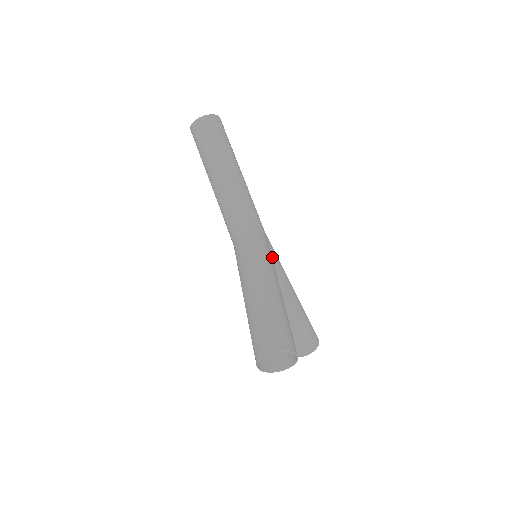
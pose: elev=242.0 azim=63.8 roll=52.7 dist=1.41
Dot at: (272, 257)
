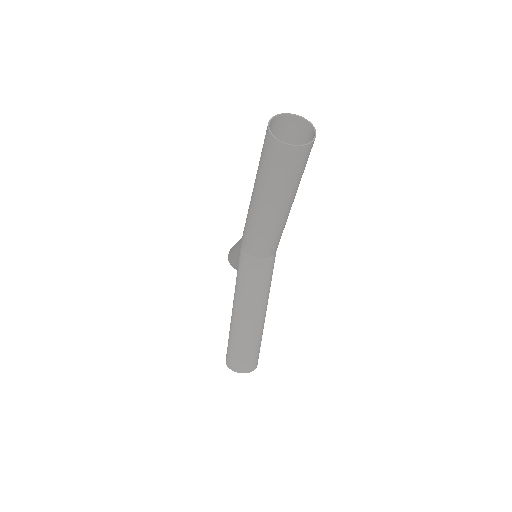
Dot at: occluded
